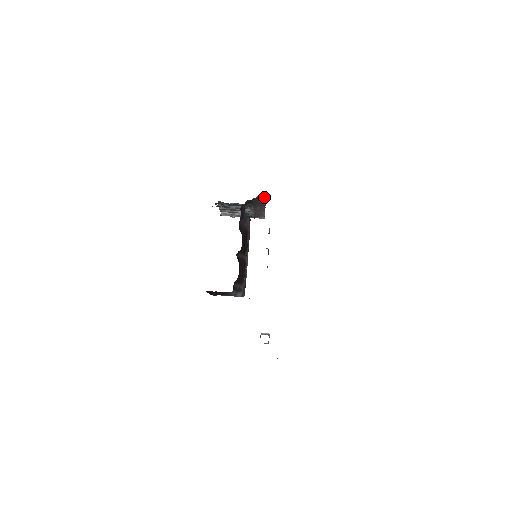
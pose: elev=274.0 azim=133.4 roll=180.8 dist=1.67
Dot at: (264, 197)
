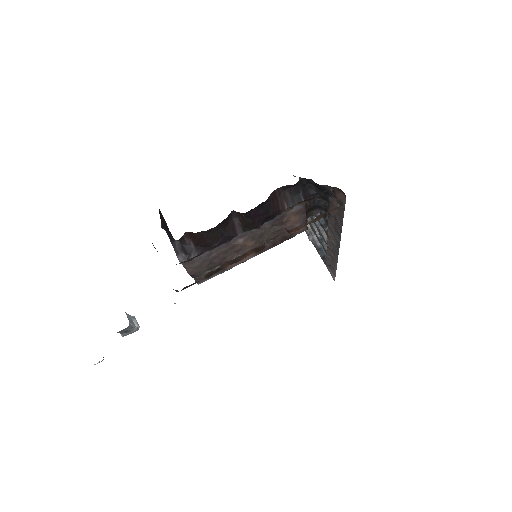
Dot at: (343, 200)
